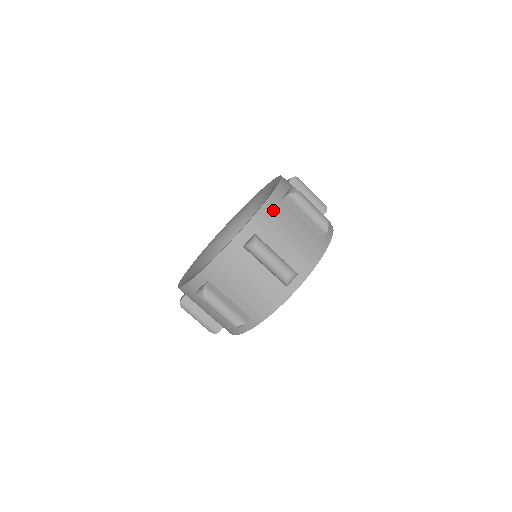
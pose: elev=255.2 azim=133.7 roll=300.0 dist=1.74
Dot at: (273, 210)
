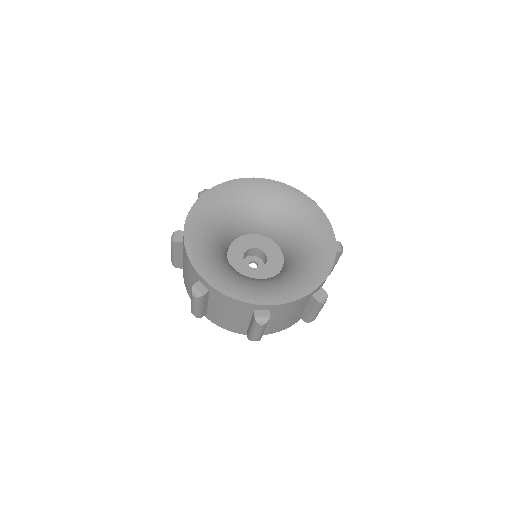
Dot at: (298, 303)
